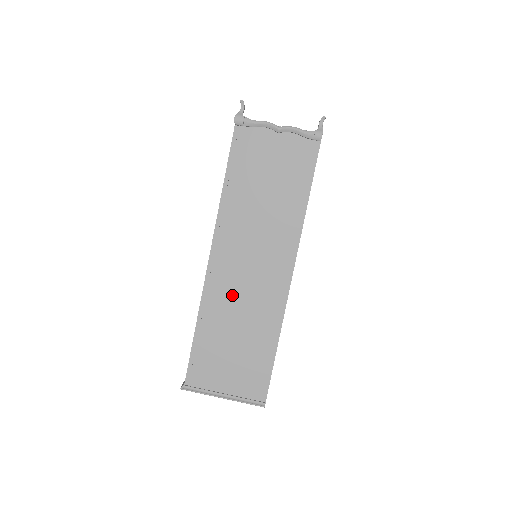
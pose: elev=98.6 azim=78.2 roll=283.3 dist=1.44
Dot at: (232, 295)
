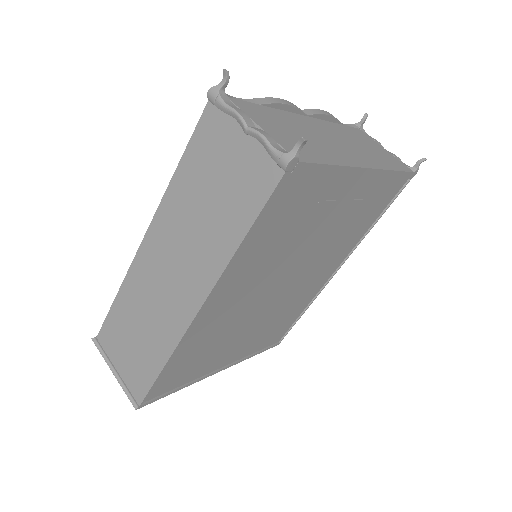
Dot at: (147, 289)
